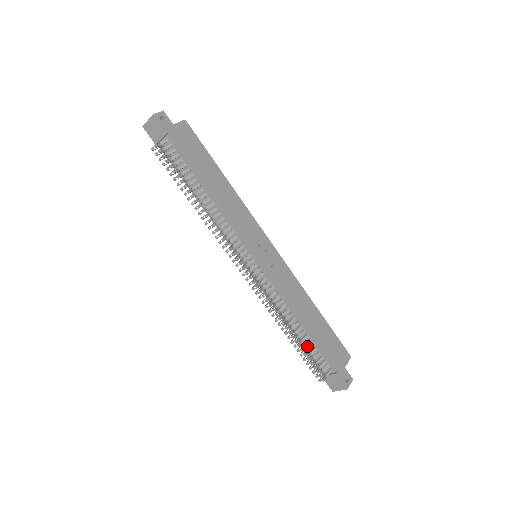
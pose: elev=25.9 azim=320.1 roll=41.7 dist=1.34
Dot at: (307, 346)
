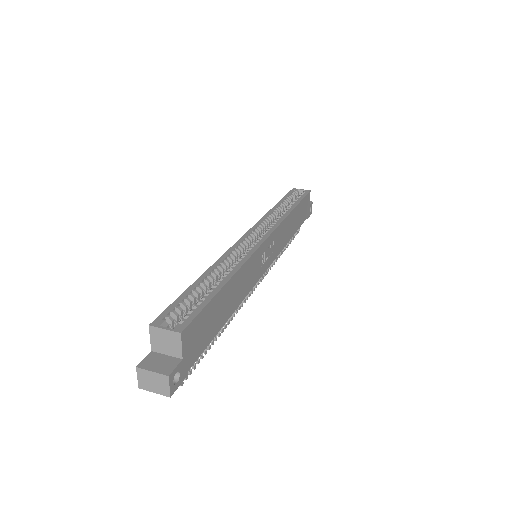
Dot at: occluded
